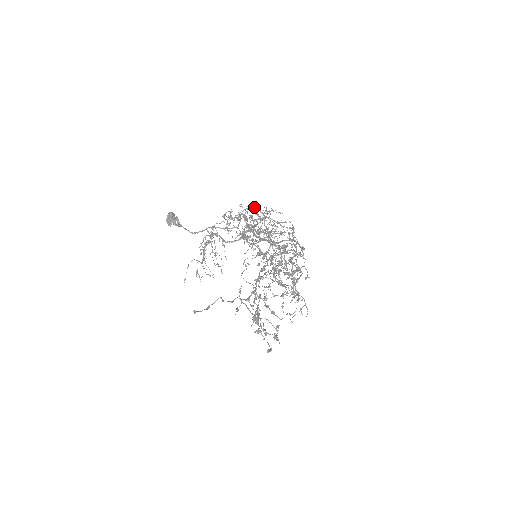
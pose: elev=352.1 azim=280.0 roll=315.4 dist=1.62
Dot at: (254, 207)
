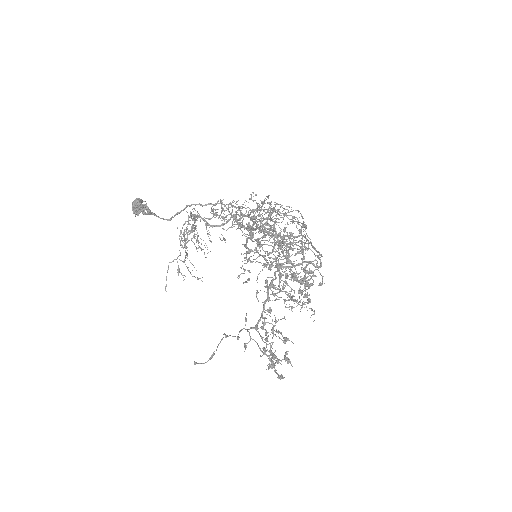
Dot at: occluded
